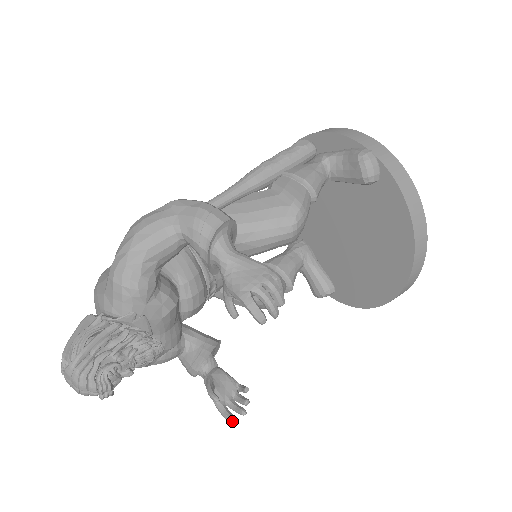
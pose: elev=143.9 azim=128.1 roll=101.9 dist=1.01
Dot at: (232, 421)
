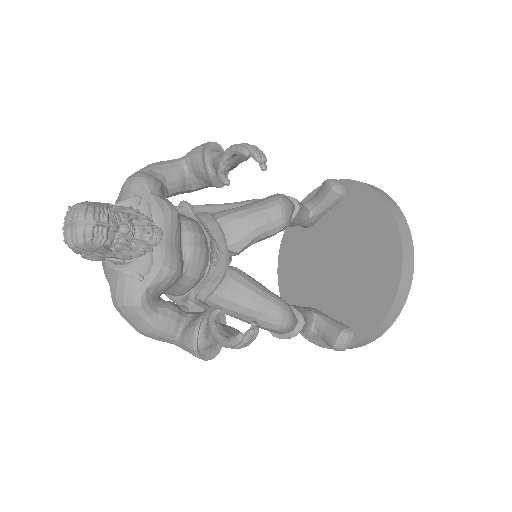
Dot at: (238, 334)
